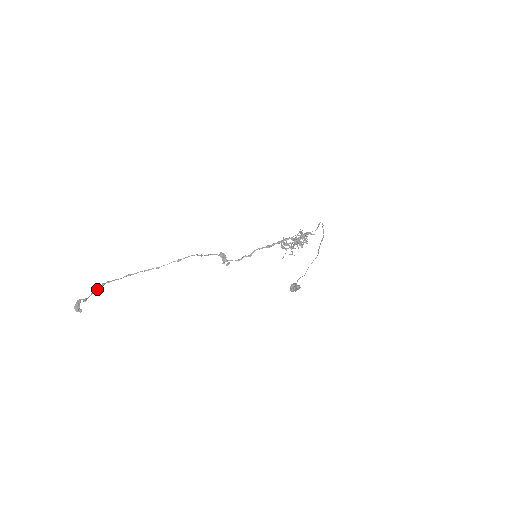
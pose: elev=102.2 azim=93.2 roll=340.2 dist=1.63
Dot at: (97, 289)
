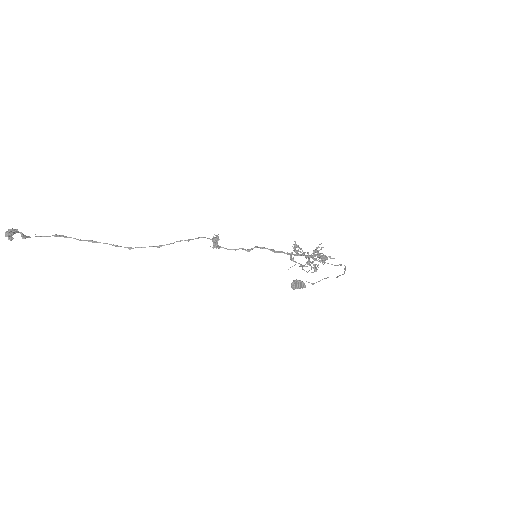
Dot at: (46, 236)
